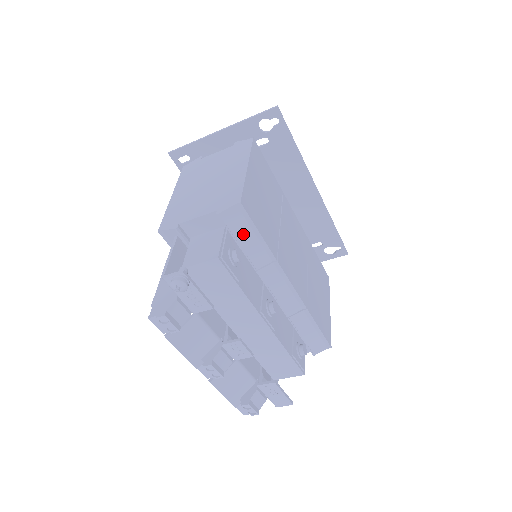
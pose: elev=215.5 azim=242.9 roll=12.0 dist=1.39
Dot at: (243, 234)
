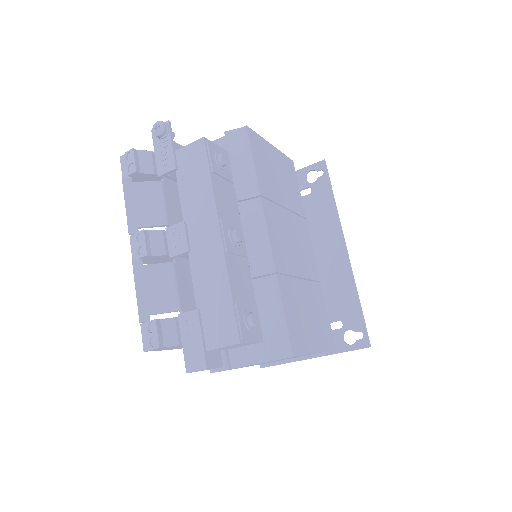
Dot at: (239, 158)
